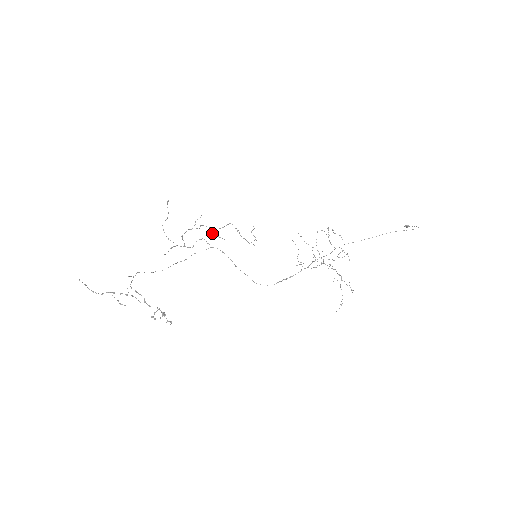
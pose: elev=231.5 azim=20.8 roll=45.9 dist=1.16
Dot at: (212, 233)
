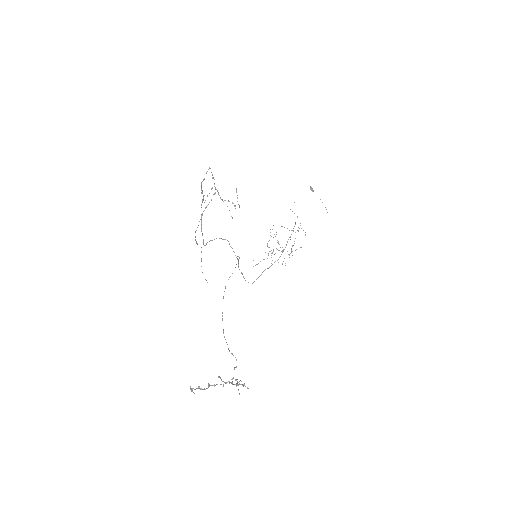
Dot at: occluded
